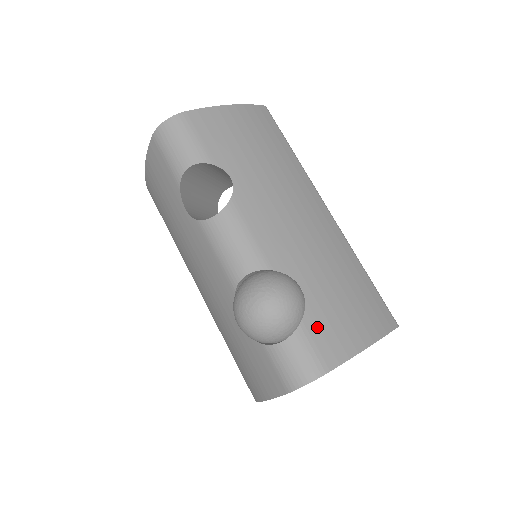
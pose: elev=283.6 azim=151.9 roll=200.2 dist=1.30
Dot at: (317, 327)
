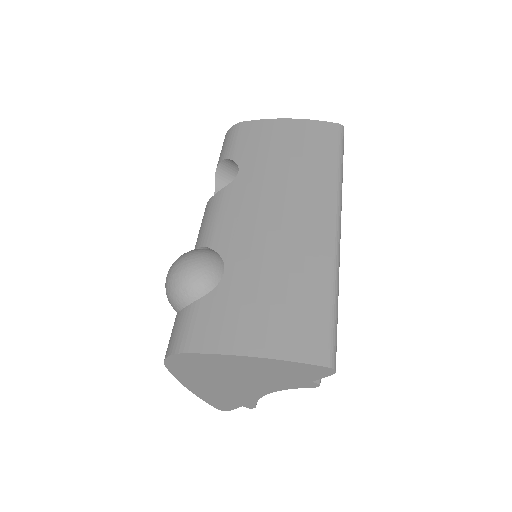
Dot at: (210, 310)
